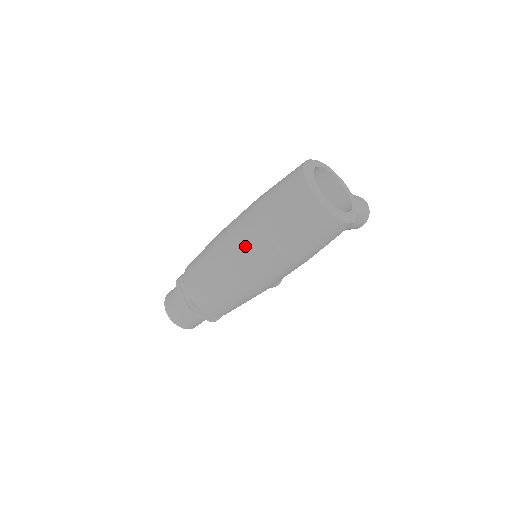
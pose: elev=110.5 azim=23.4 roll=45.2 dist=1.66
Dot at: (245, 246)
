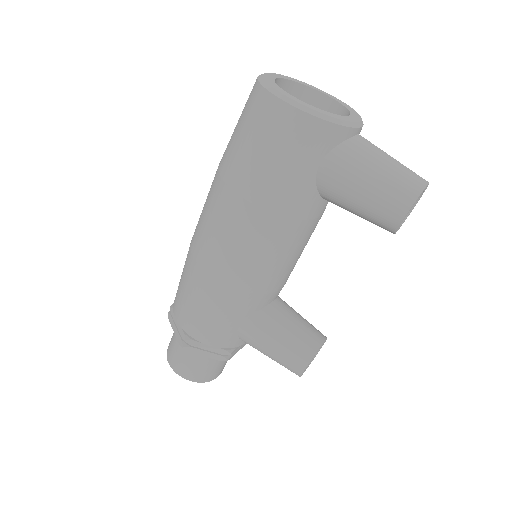
Dot at: occluded
